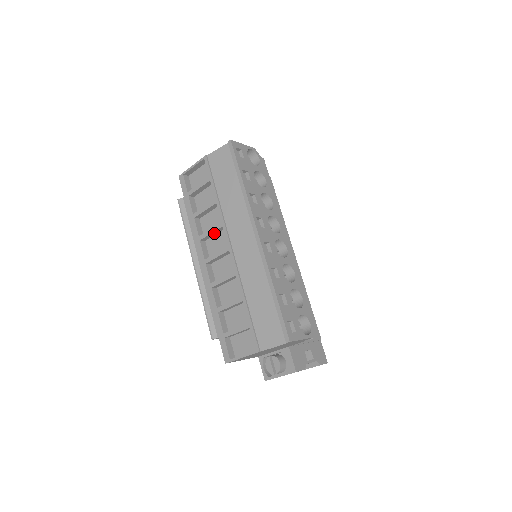
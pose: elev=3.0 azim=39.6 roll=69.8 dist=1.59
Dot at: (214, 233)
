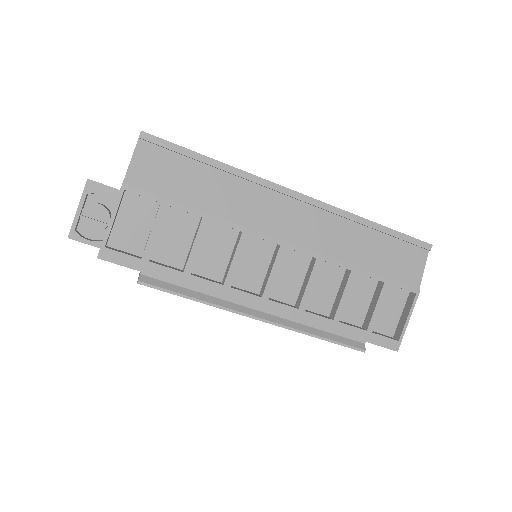
Dot at: (238, 258)
